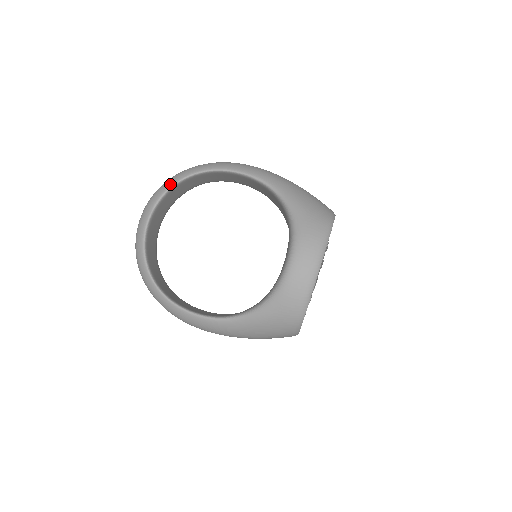
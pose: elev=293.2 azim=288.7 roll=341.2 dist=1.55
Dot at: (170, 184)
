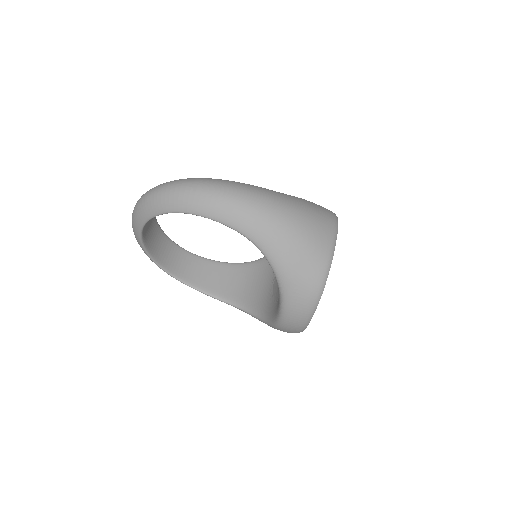
Dot at: (148, 216)
